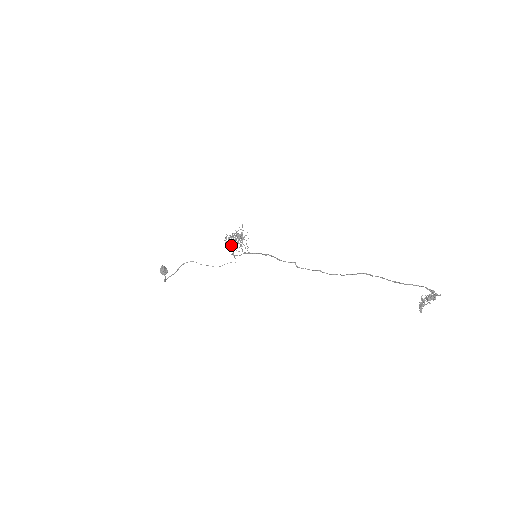
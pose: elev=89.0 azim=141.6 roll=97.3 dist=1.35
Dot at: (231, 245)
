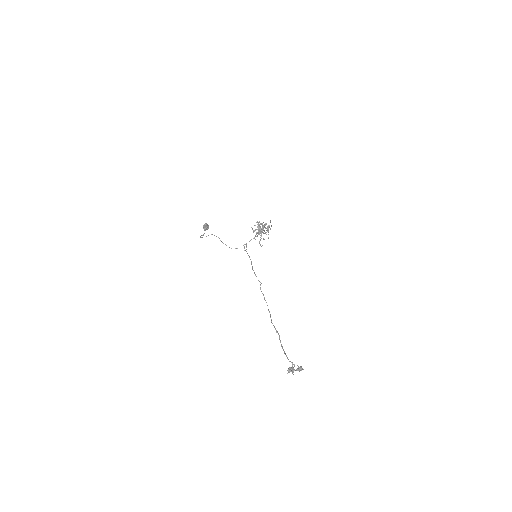
Dot at: (258, 230)
